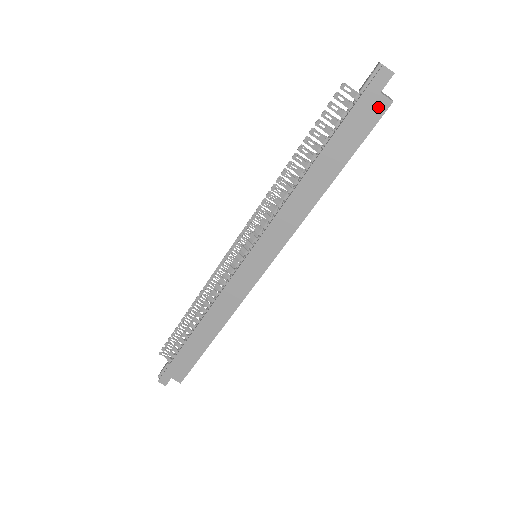
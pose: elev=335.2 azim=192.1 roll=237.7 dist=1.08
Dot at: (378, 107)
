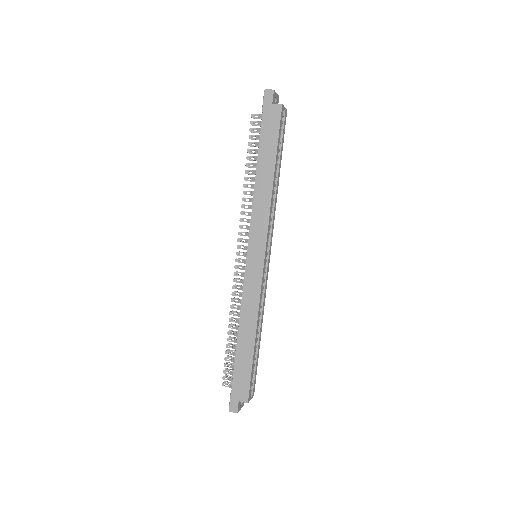
Dot at: (276, 112)
